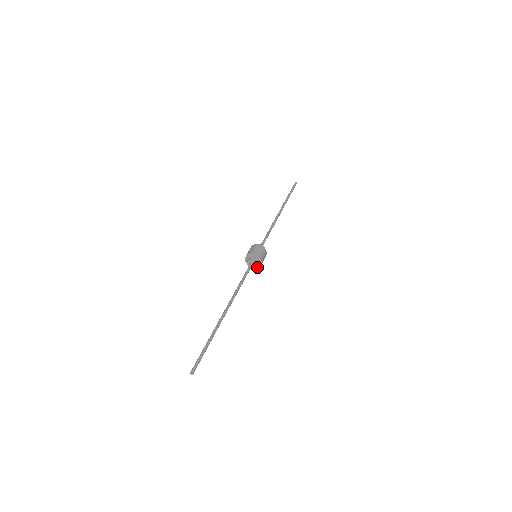
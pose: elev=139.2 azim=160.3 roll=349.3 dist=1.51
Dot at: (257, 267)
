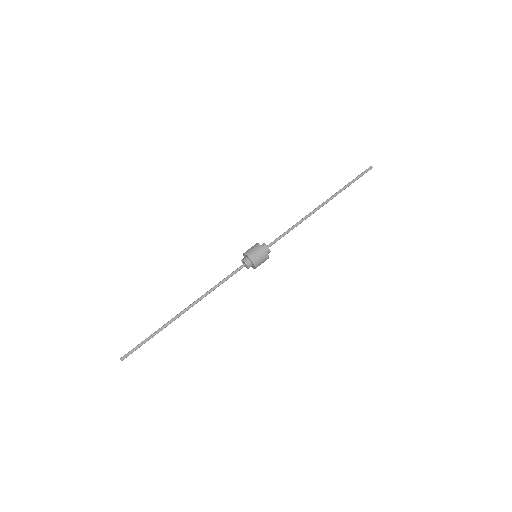
Dot at: occluded
